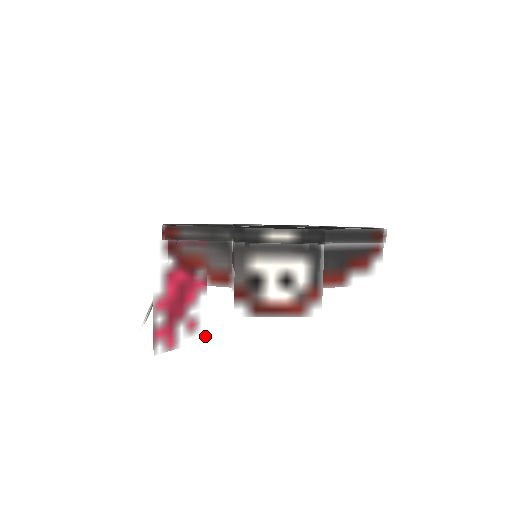
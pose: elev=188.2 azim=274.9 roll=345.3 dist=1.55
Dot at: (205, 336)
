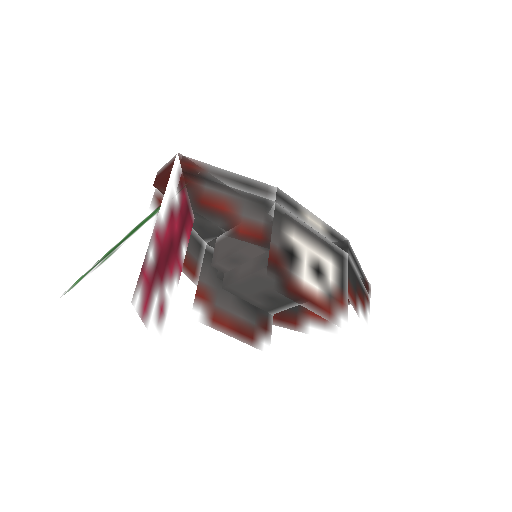
Dot at: (162, 345)
